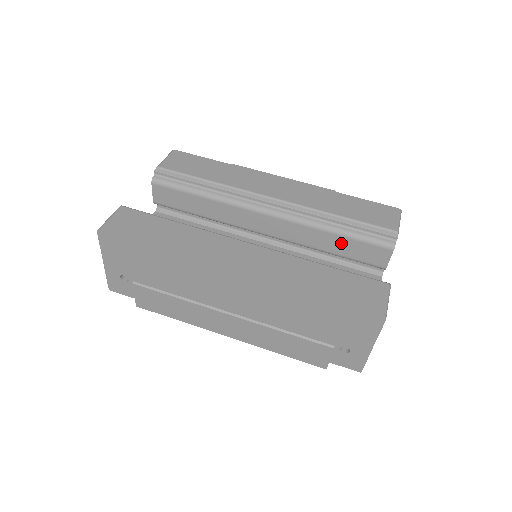
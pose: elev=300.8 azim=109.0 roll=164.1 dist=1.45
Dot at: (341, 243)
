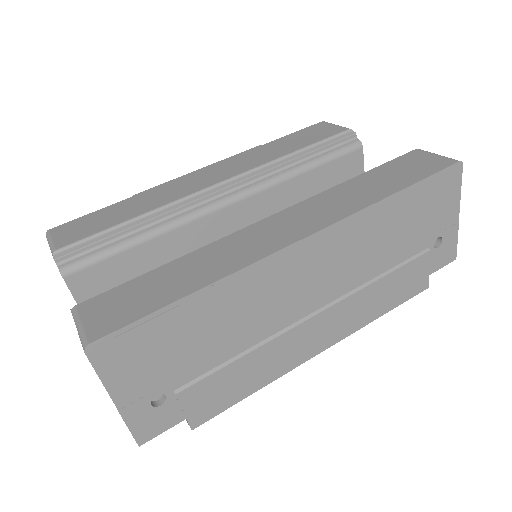
Dot at: (317, 178)
